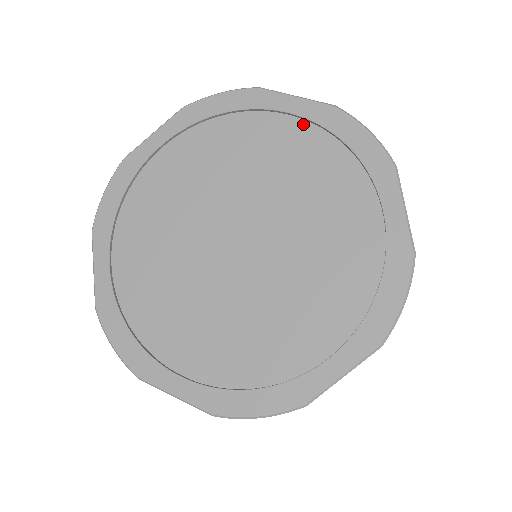
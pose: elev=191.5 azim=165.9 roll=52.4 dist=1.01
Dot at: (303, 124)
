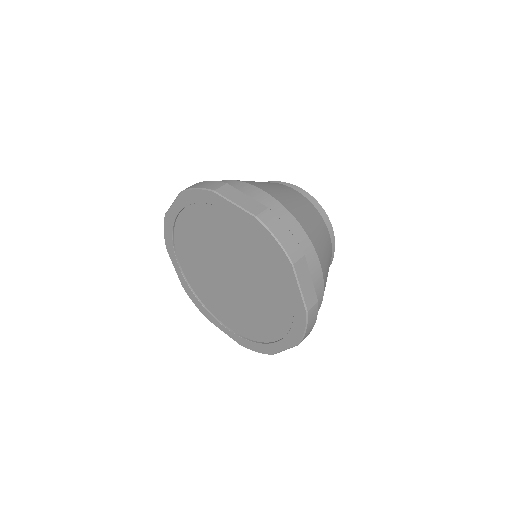
Dot at: (243, 222)
